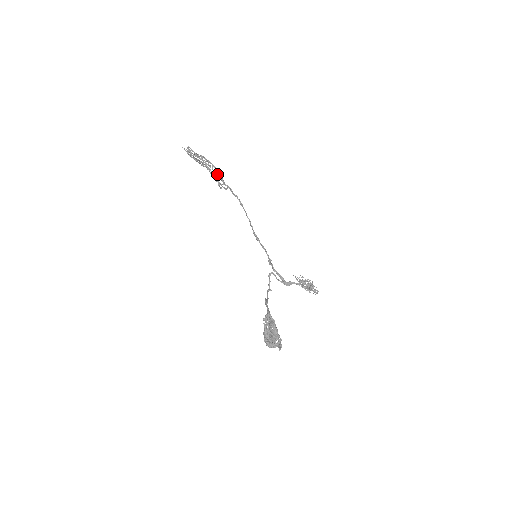
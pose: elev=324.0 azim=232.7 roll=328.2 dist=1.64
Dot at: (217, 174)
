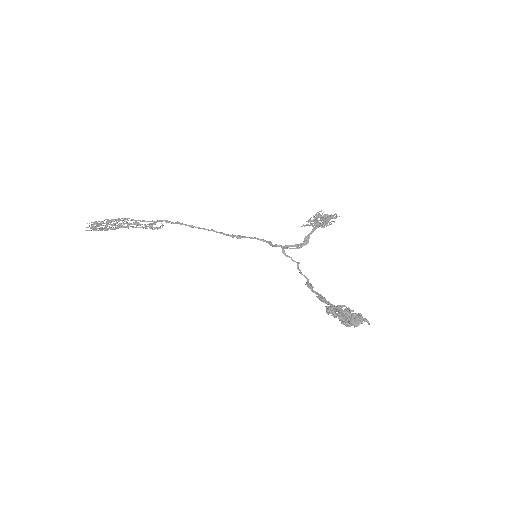
Dot at: occluded
